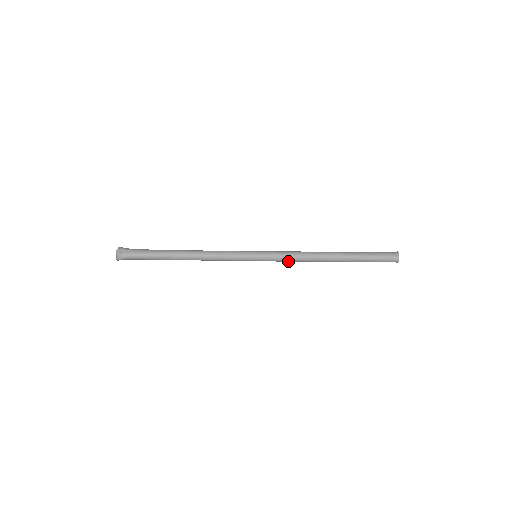
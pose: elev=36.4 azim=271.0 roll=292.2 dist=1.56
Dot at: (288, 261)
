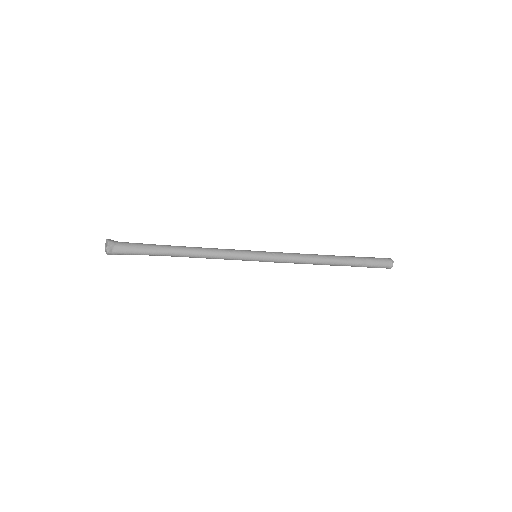
Dot at: (287, 262)
